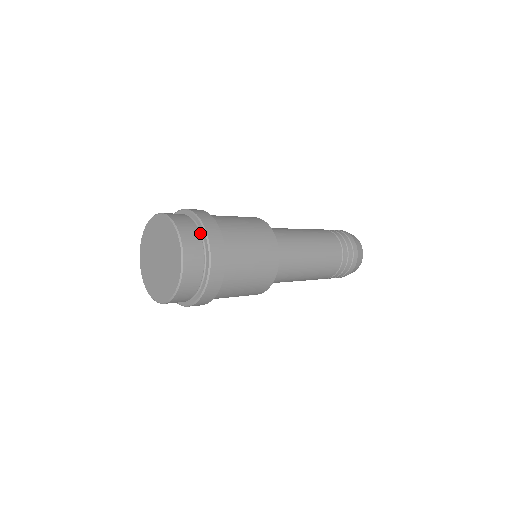
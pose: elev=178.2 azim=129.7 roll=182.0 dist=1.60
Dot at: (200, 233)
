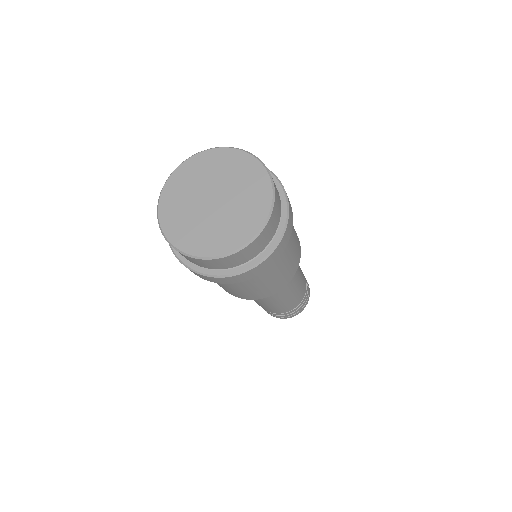
Dot at: occluded
